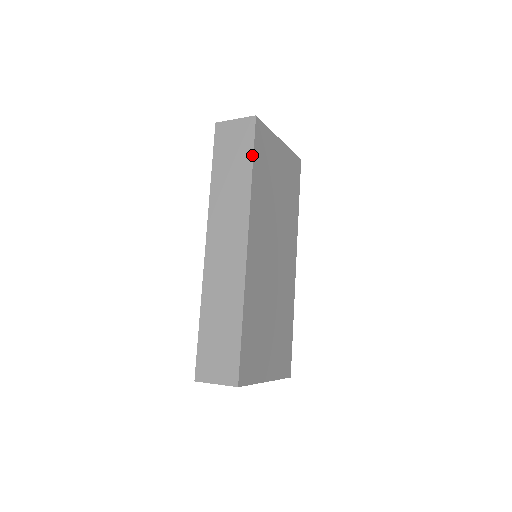
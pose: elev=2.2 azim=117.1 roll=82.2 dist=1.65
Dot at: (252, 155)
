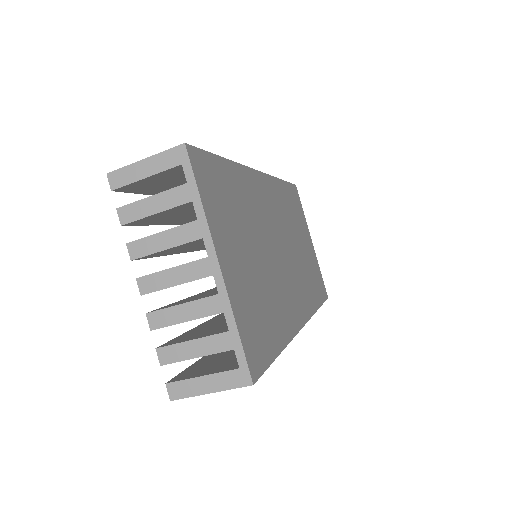
Dot at: (286, 182)
